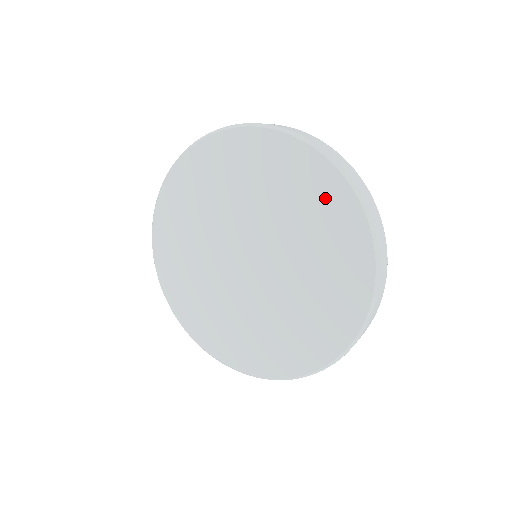
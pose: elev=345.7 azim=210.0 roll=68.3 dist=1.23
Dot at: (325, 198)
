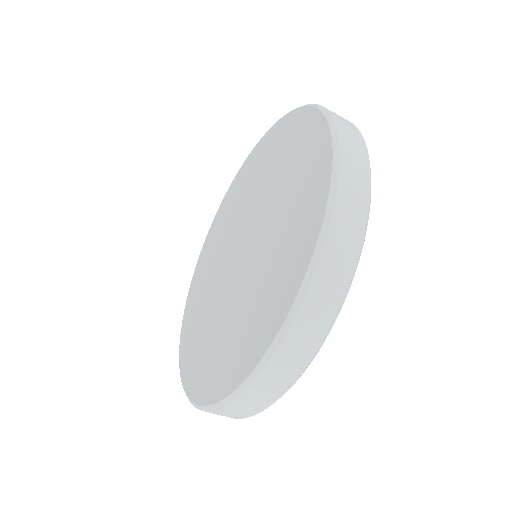
Dot at: (241, 179)
